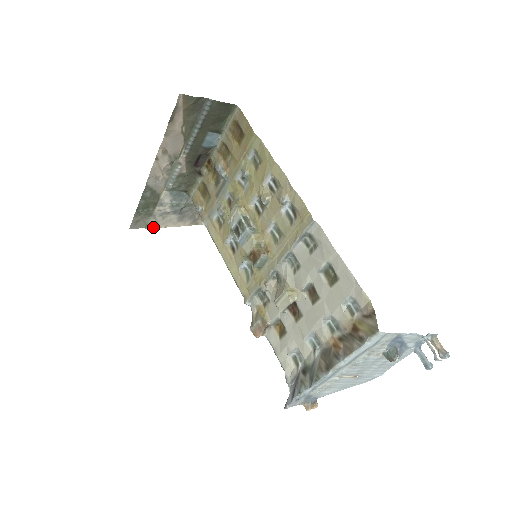
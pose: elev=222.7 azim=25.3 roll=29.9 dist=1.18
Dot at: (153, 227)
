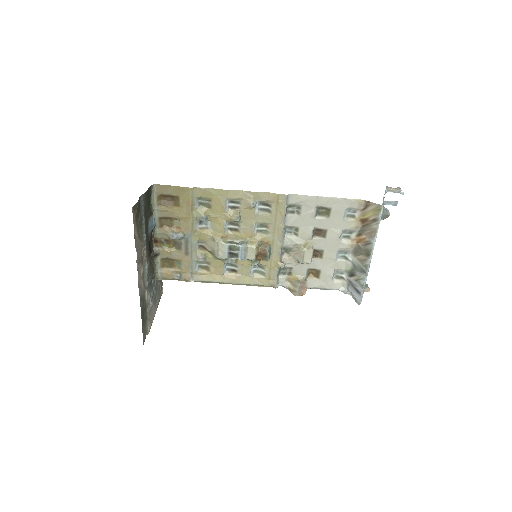
Dot at: (150, 328)
